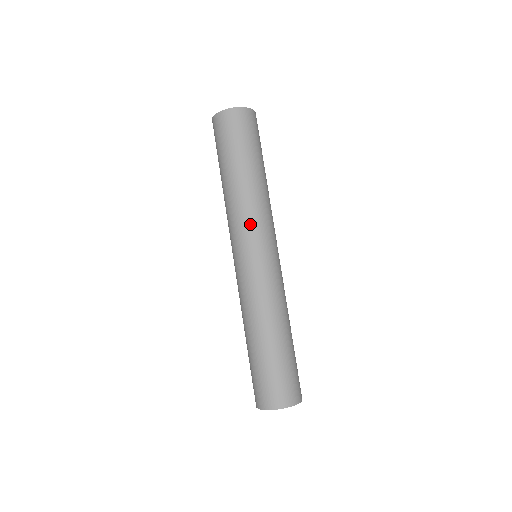
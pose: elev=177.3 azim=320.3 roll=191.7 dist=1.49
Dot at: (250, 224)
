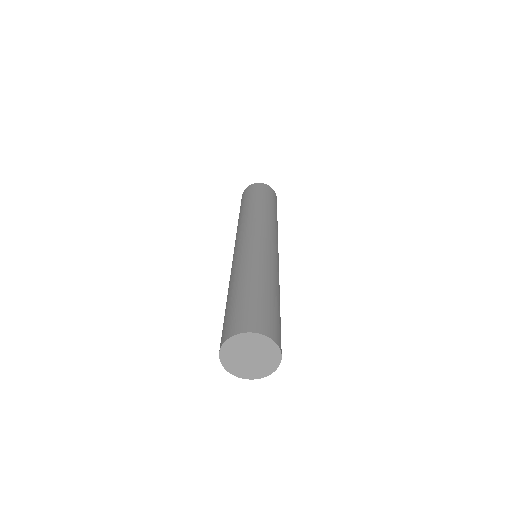
Dot at: (239, 231)
